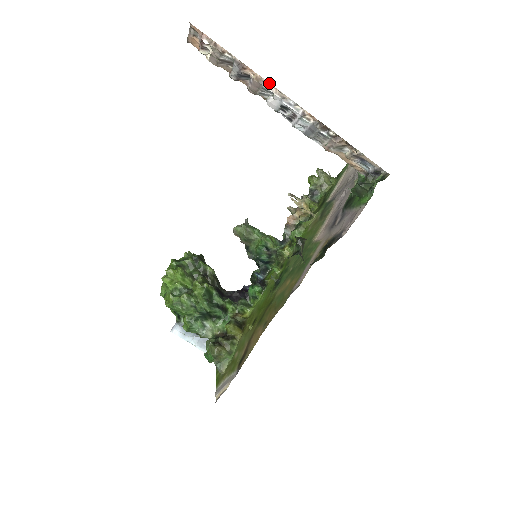
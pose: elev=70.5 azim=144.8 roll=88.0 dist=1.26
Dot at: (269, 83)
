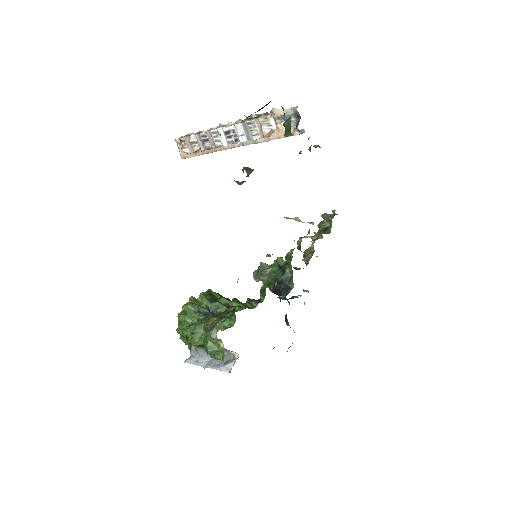
Dot at: (214, 127)
